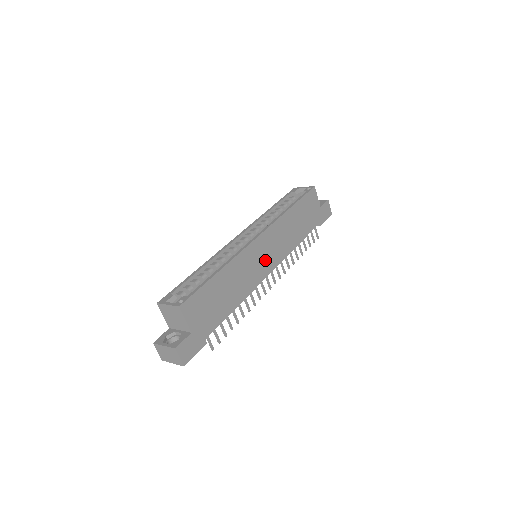
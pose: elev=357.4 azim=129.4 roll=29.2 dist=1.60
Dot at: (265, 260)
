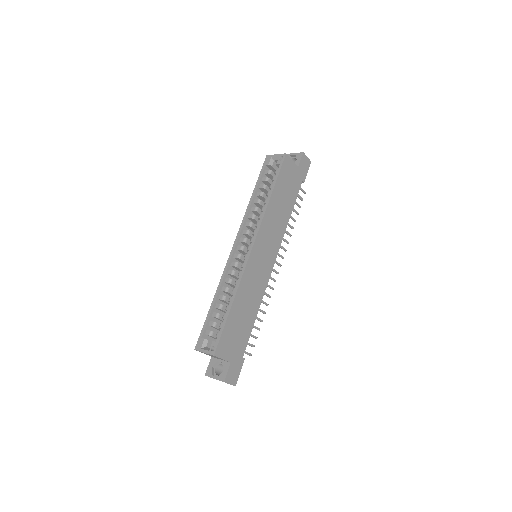
Dot at: (265, 260)
